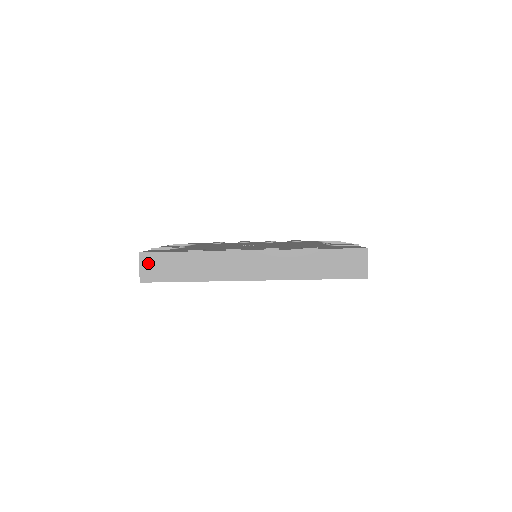
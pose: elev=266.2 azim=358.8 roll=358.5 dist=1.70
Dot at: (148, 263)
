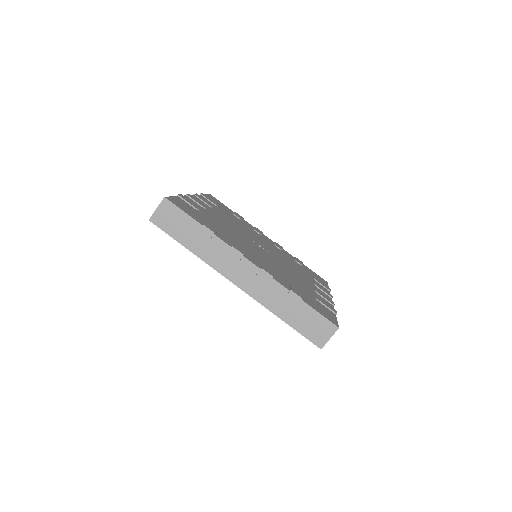
Dot at: (166, 210)
